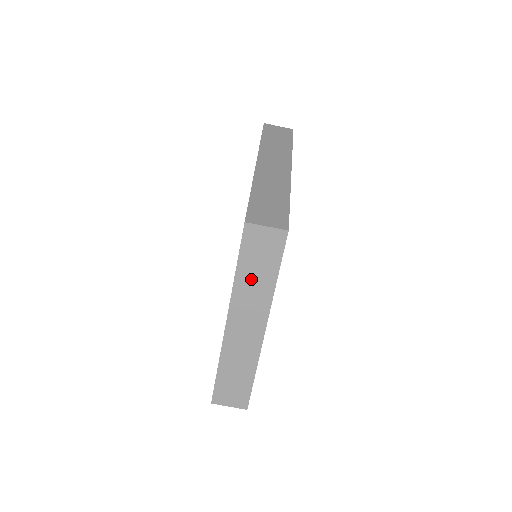
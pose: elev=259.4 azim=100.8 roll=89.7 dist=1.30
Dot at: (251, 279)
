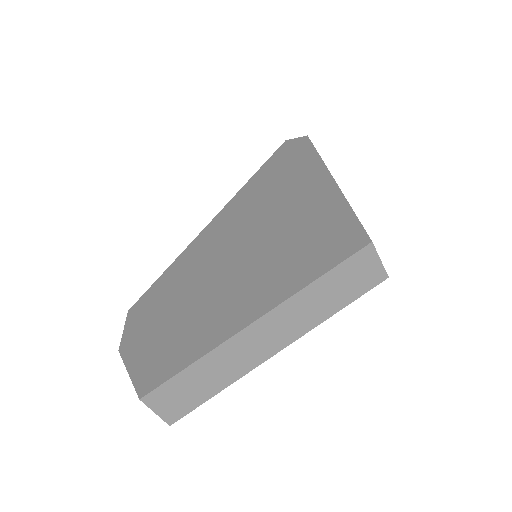
Dot at: (321, 296)
